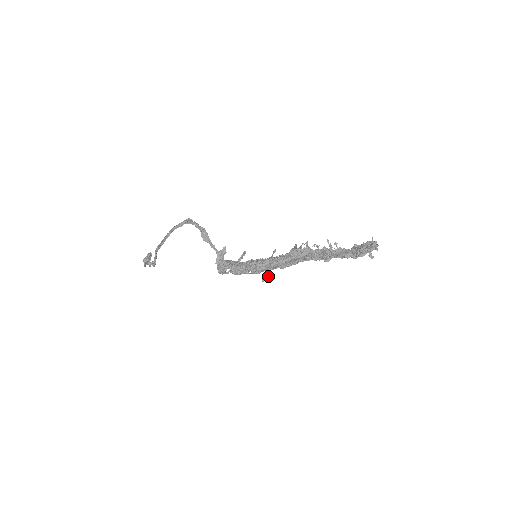
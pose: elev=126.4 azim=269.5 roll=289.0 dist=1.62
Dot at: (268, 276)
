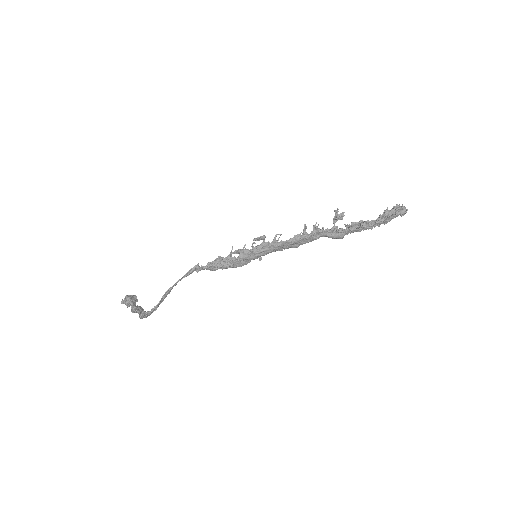
Dot at: (262, 236)
